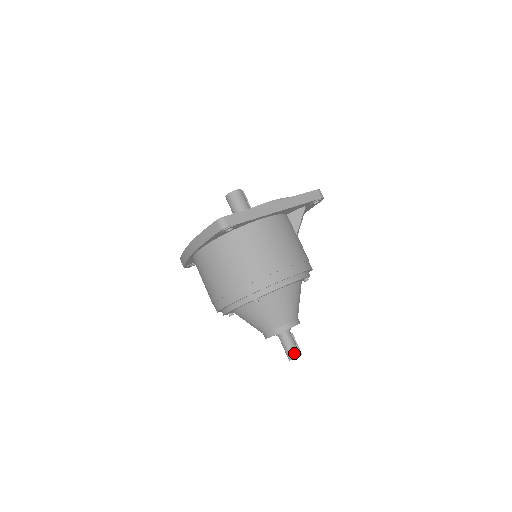
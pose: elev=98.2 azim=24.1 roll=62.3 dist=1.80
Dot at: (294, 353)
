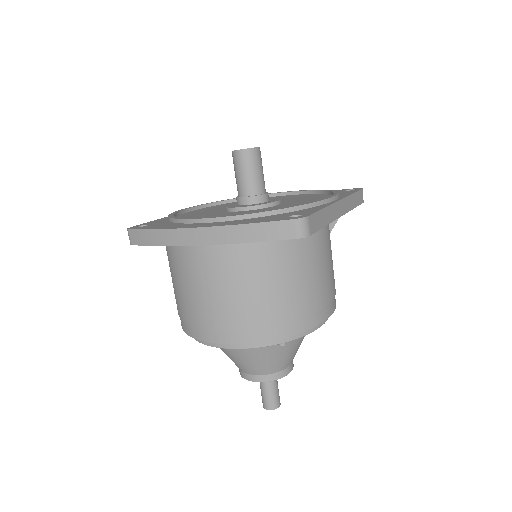
Dot at: (277, 401)
